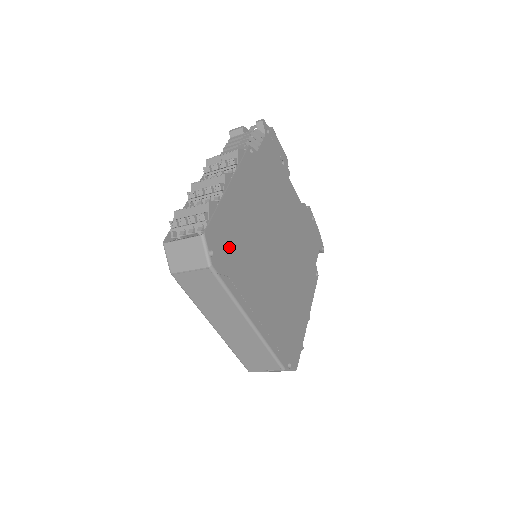
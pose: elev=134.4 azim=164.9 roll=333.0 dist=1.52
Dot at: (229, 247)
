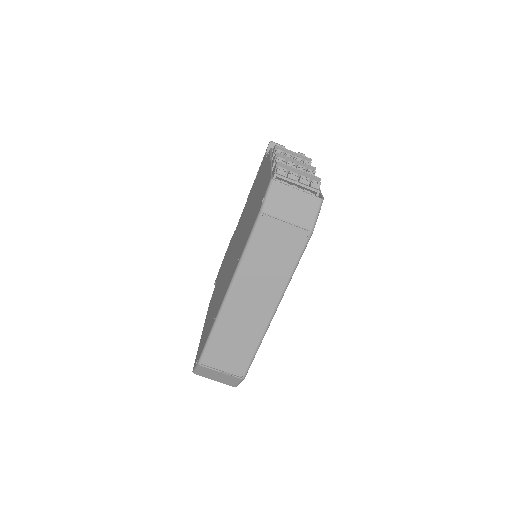
Dot at: occluded
